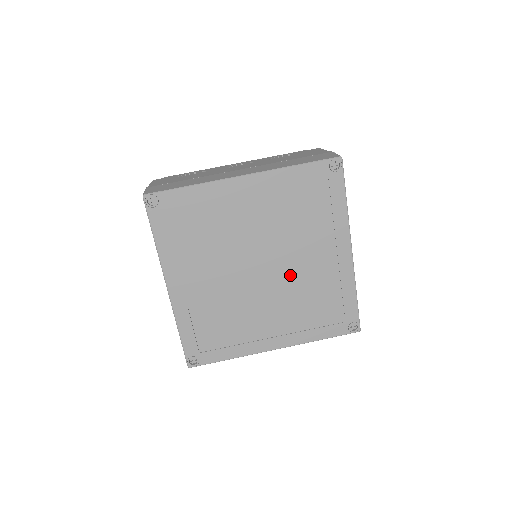
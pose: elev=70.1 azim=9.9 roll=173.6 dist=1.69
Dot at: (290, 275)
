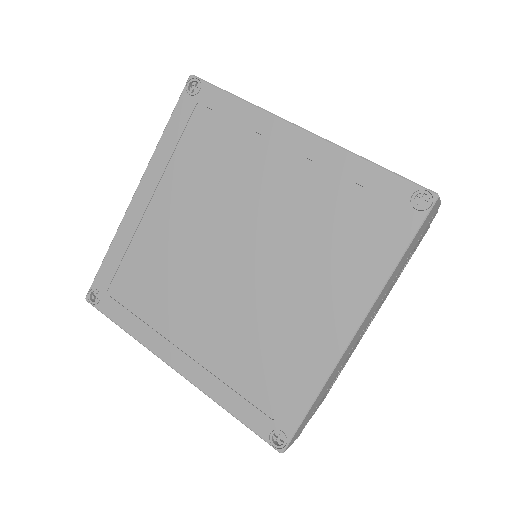
Dot at: (270, 228)
